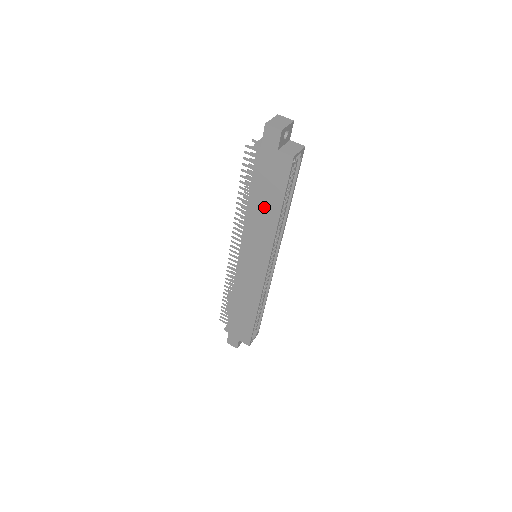
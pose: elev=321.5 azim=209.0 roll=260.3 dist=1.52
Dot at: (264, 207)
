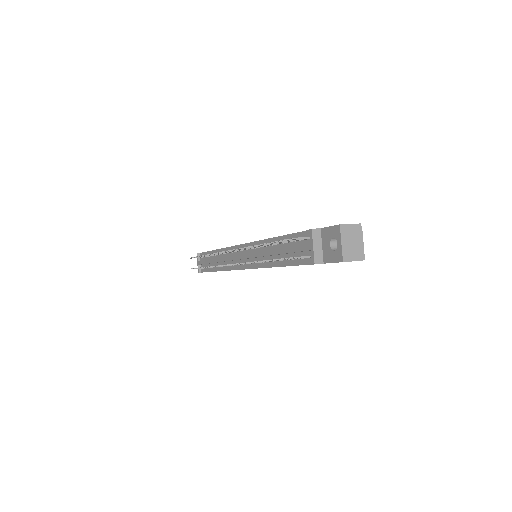
Dot at: occluded
